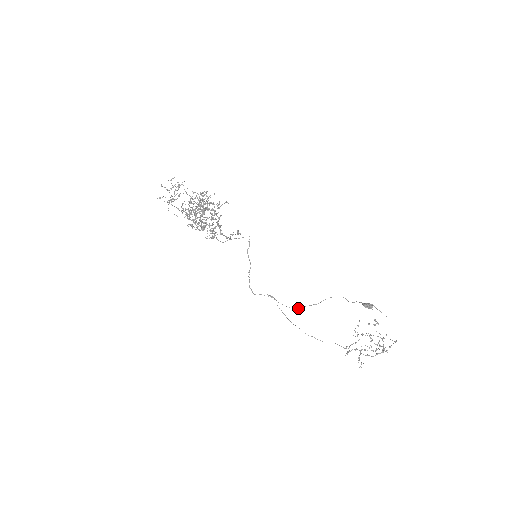
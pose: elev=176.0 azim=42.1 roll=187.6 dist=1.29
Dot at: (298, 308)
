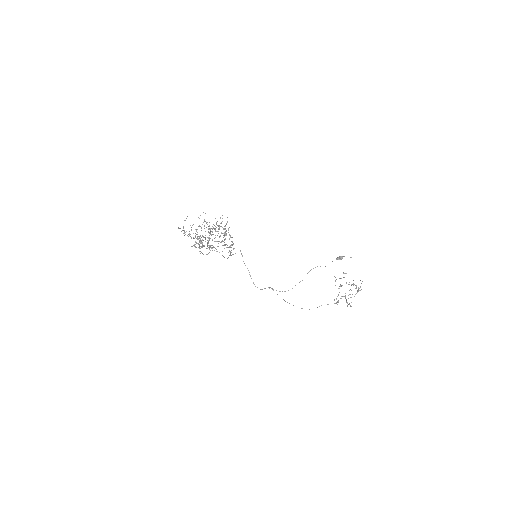
Dot at: occluded
